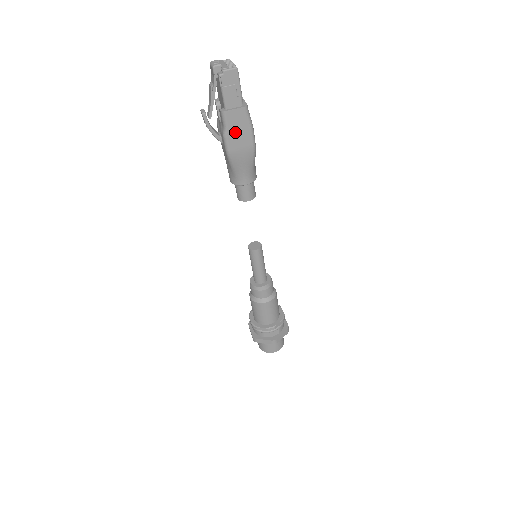
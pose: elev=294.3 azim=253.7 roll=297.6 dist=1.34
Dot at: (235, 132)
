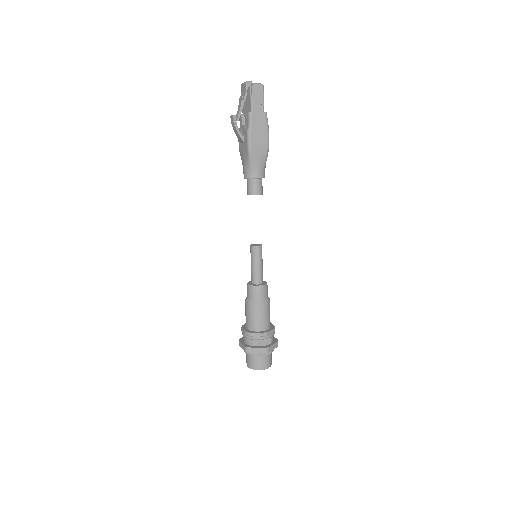
Dot at: (256, 130)
